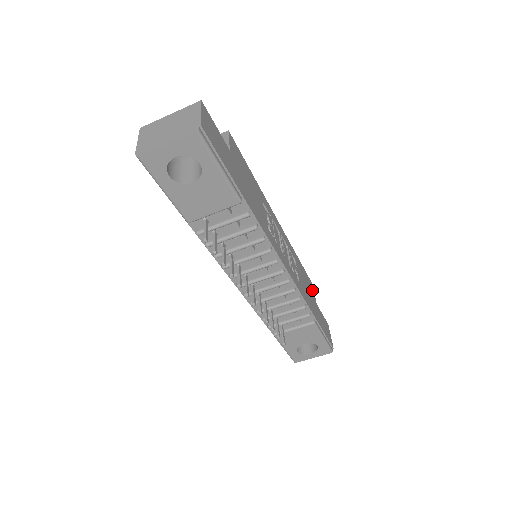
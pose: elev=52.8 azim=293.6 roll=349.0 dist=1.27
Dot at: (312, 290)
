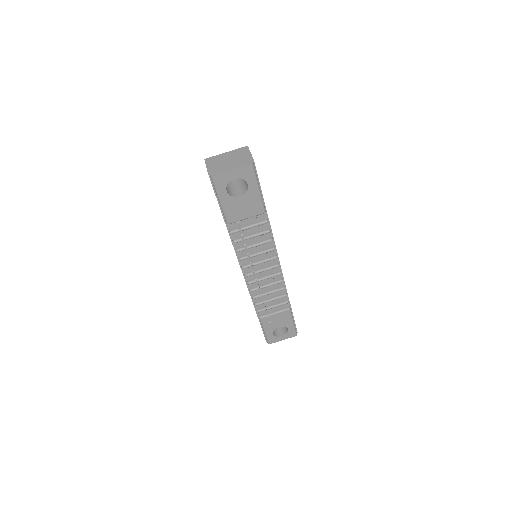
Dot at: occluded
